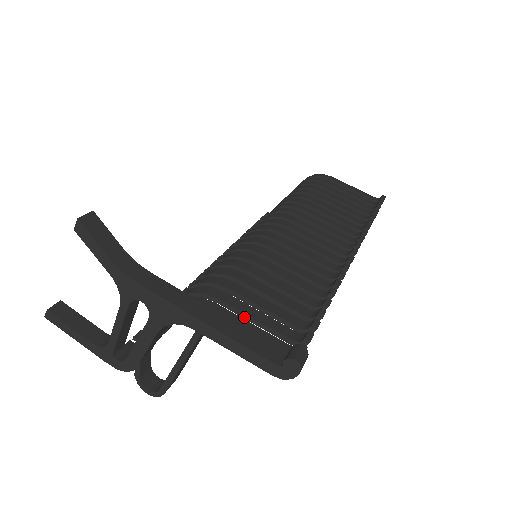
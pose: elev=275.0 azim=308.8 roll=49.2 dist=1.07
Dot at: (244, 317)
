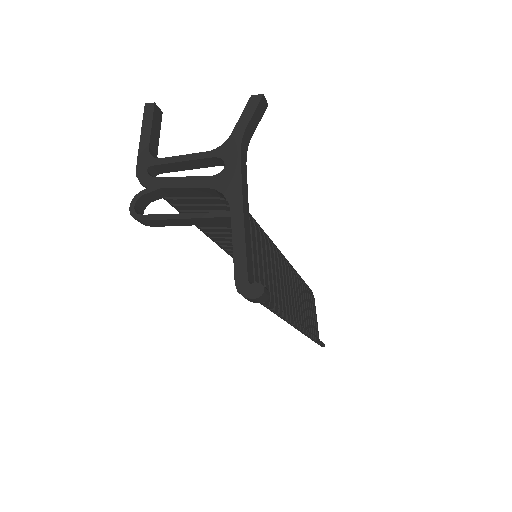
Dot at: occluded
